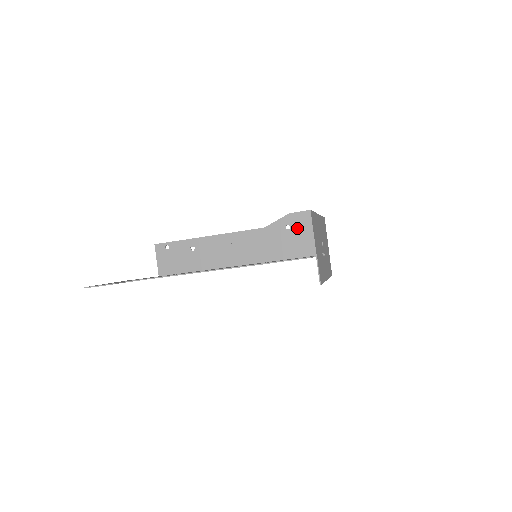
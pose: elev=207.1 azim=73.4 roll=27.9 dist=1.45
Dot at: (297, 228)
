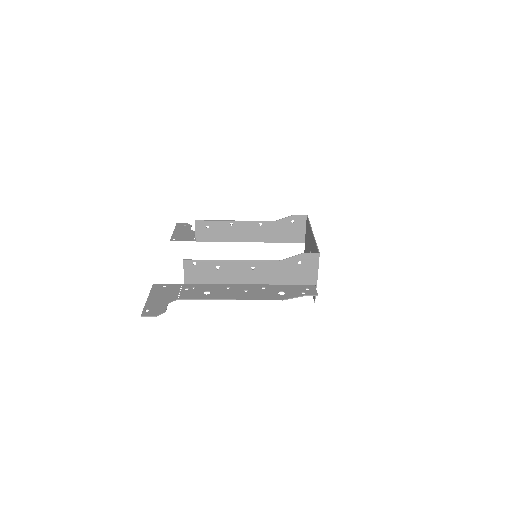
Dot at: (307, 264)
